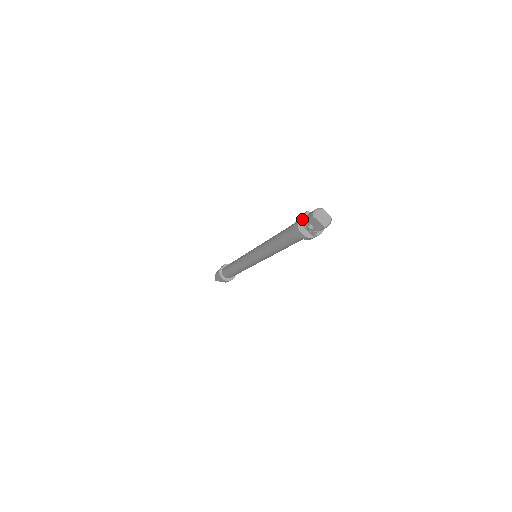
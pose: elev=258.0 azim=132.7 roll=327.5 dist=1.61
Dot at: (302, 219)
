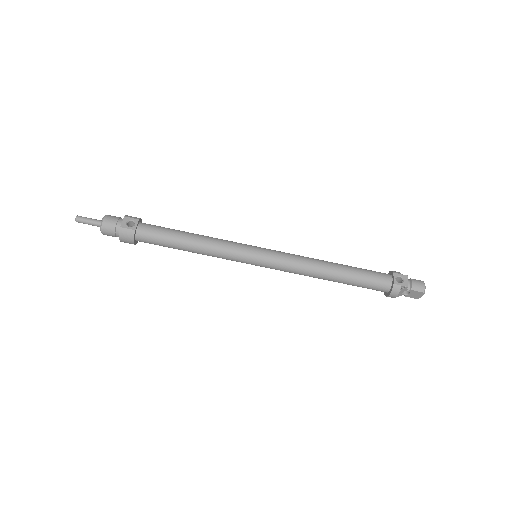
Dot at: (408, 286)
